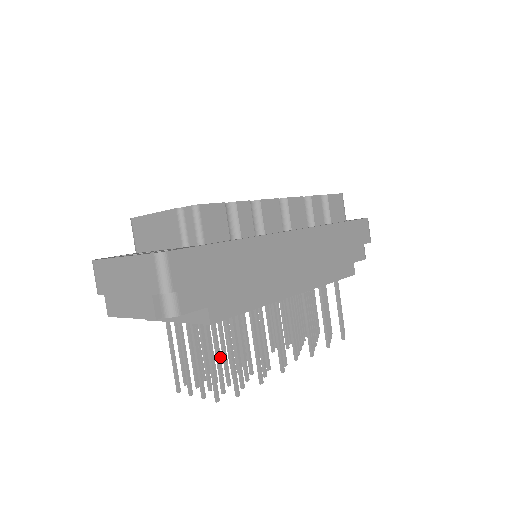
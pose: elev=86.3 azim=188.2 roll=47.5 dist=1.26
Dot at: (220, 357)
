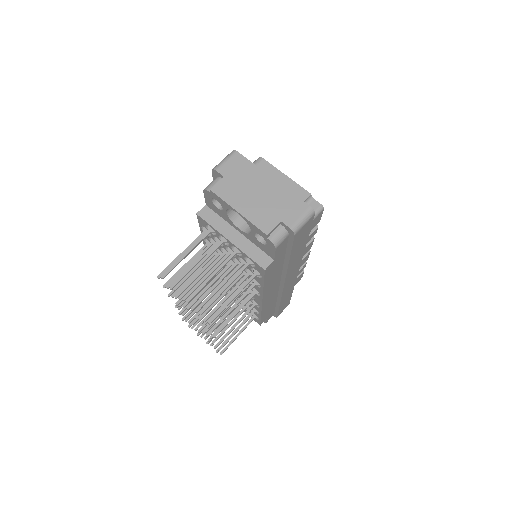
Dot at: occluded
